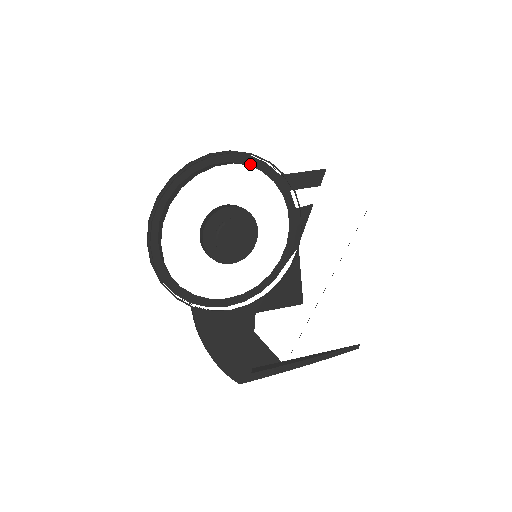
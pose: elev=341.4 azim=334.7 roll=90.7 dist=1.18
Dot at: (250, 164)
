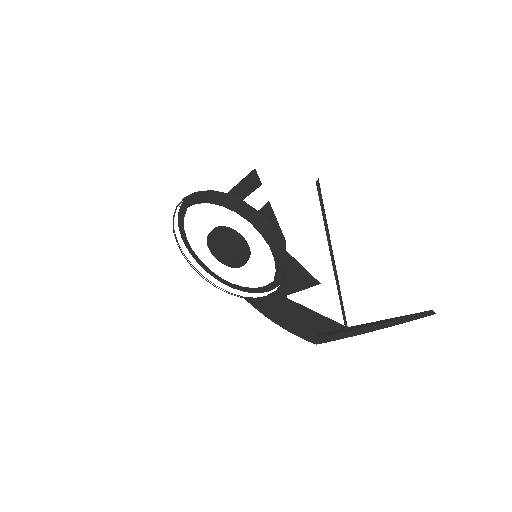
Dot at: (205, 196)
